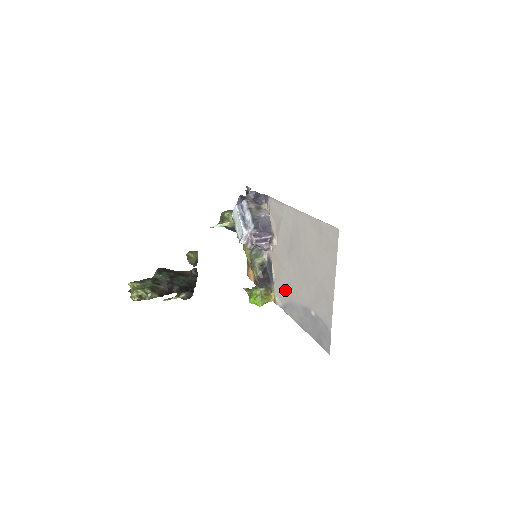
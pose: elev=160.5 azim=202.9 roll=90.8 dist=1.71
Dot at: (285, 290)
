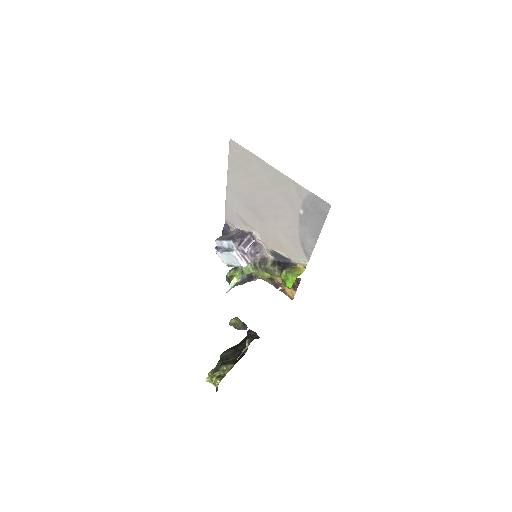
Dot at: (291, 244)
